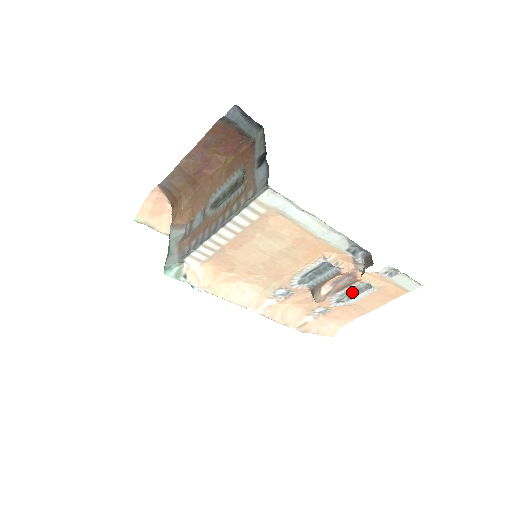
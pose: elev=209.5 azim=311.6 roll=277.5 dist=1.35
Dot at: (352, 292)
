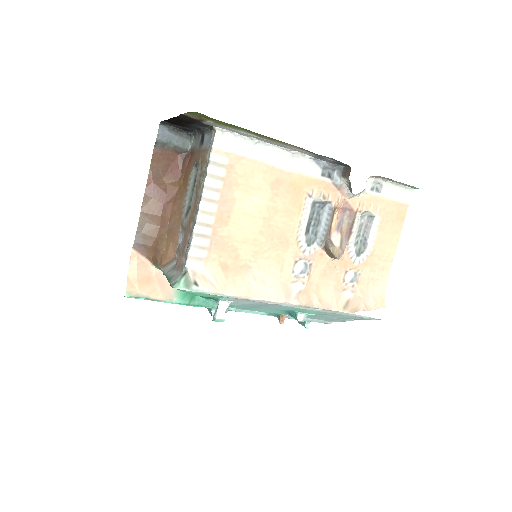
Dot at: (362, 236)
